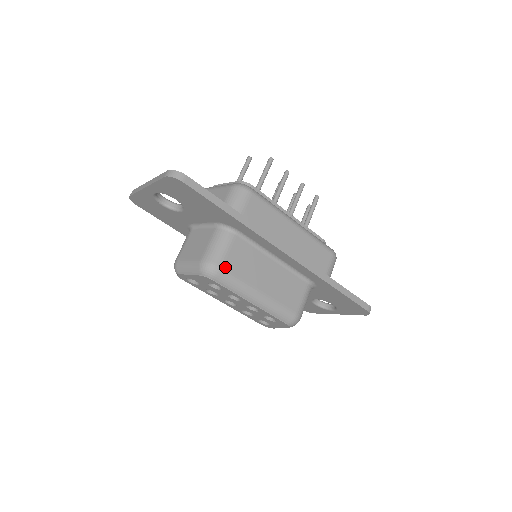
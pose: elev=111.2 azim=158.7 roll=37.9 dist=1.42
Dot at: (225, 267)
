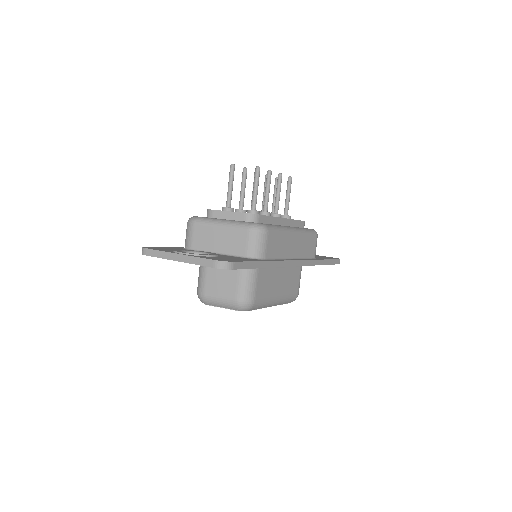
Dot at: (256, 299)
